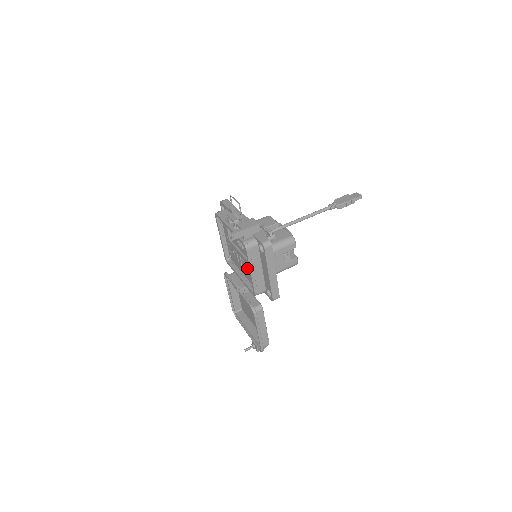
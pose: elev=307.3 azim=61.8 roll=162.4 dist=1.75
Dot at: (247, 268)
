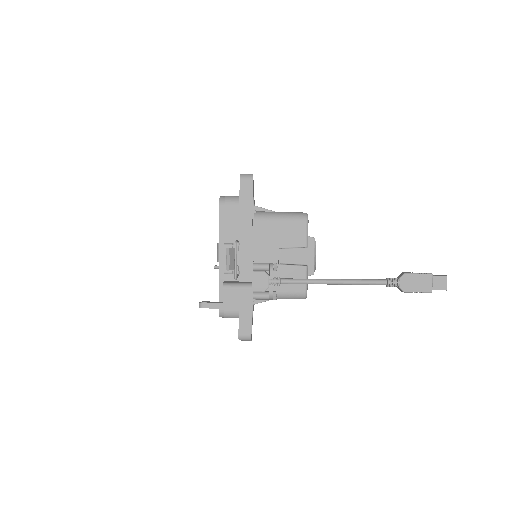
Dot at: occluded
